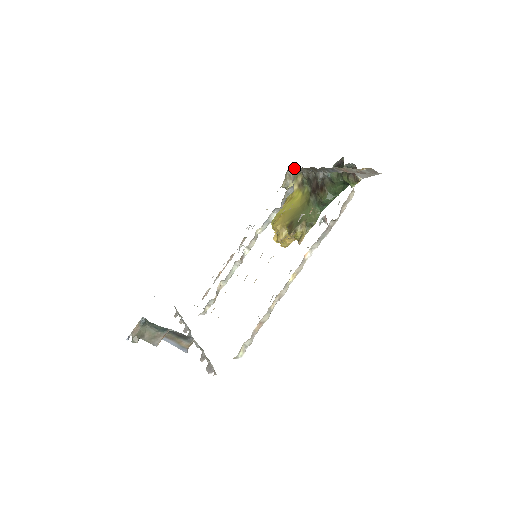
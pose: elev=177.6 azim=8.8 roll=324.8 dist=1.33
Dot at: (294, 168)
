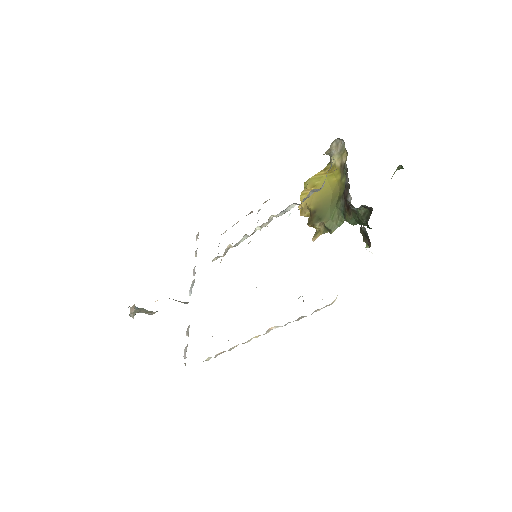
Dot at: occluded
